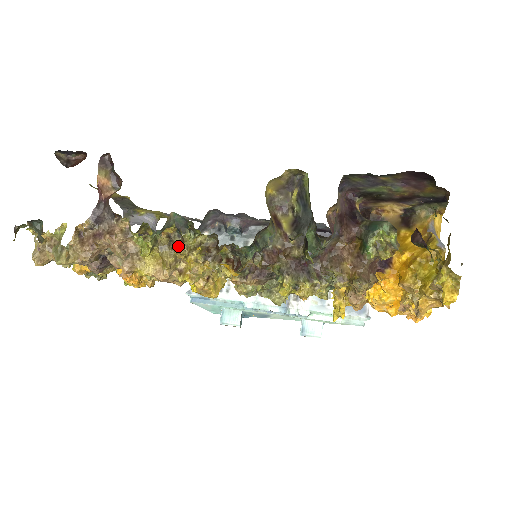
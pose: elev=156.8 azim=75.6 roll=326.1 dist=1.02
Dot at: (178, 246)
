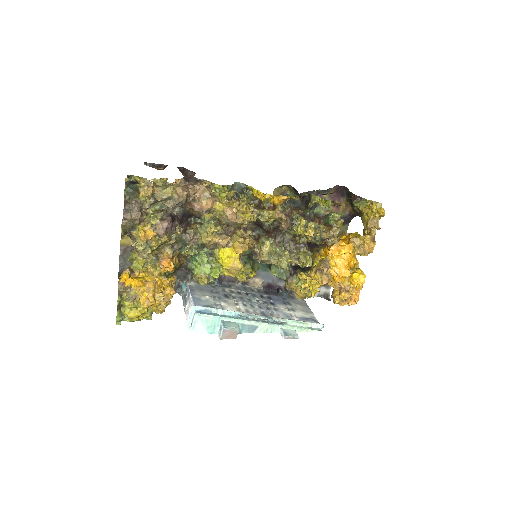
Dot at: occluded
